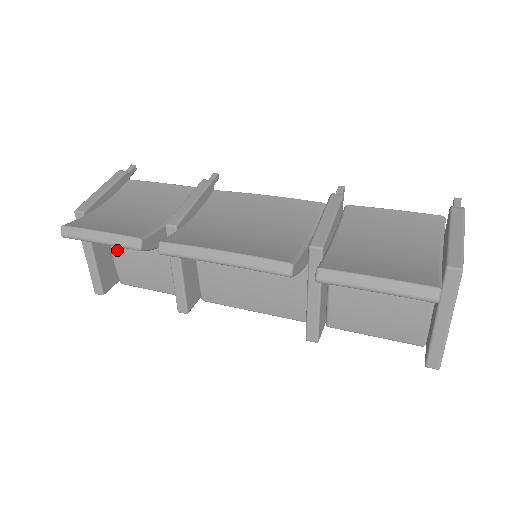
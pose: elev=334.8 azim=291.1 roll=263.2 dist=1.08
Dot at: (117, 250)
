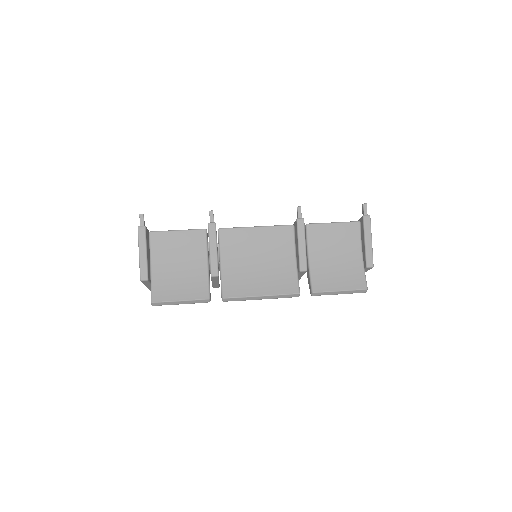
Dot at: occluded
